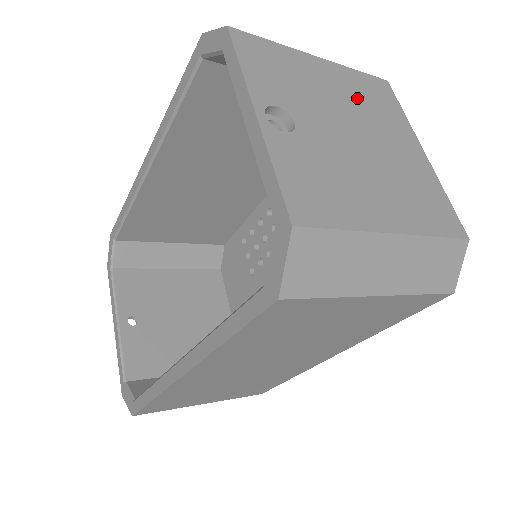
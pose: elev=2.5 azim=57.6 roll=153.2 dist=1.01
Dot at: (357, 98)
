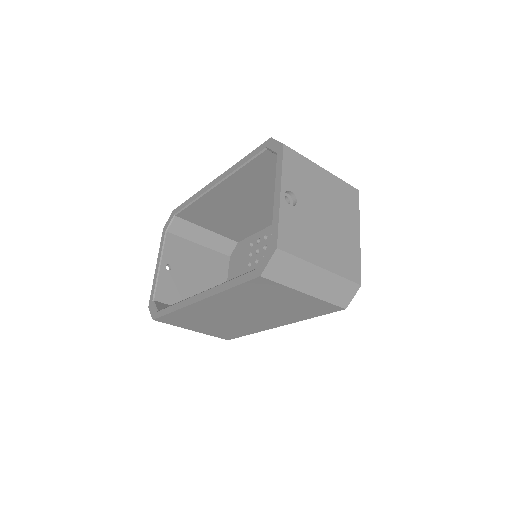
Dot at: (335, 196)
